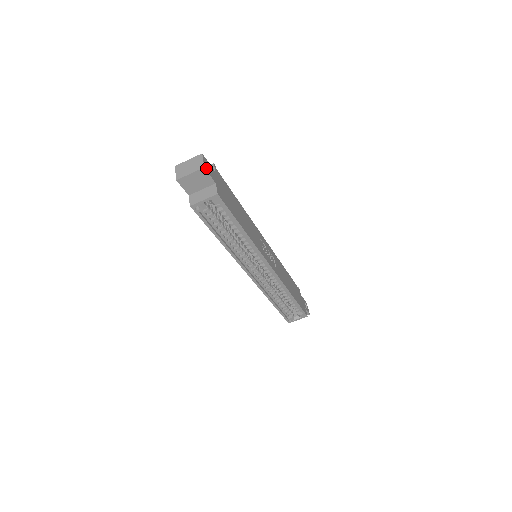
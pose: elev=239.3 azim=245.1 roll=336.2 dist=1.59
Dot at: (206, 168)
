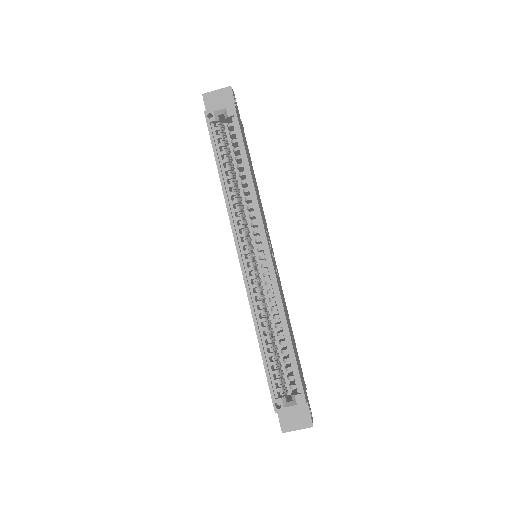
Dot at: (233, 92)
